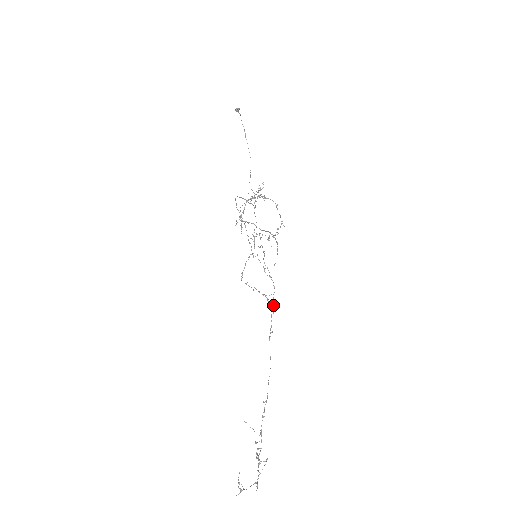
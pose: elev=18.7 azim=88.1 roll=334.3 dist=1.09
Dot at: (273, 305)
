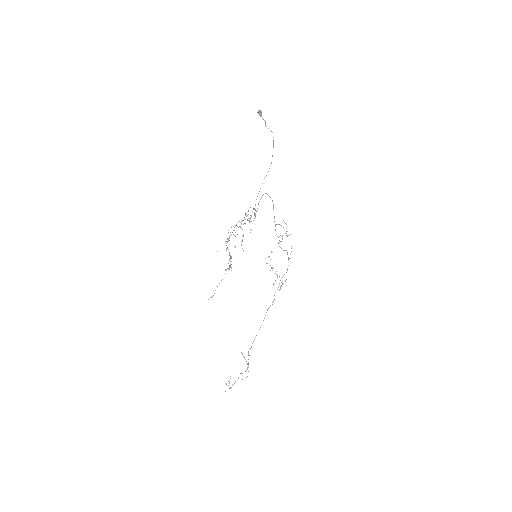
Dot at: (279, 285)
